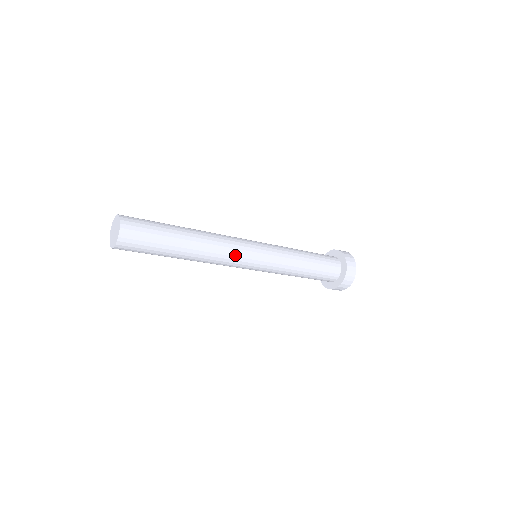
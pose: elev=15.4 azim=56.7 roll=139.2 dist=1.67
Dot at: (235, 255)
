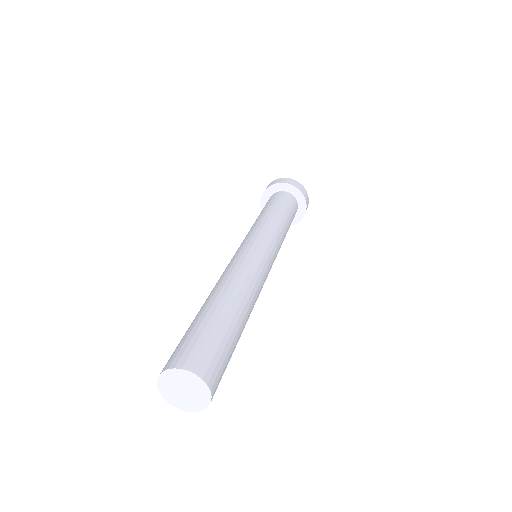
Dot at: occluded
